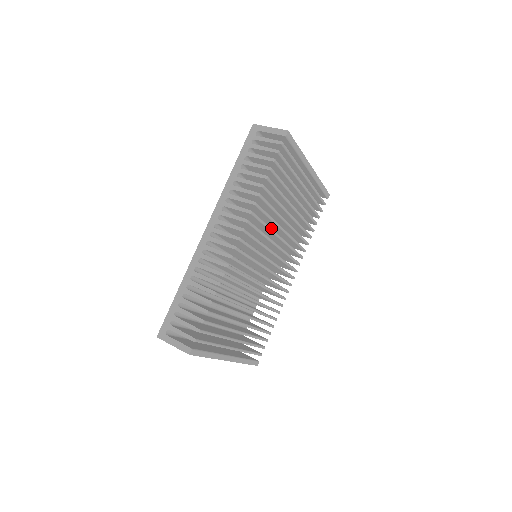
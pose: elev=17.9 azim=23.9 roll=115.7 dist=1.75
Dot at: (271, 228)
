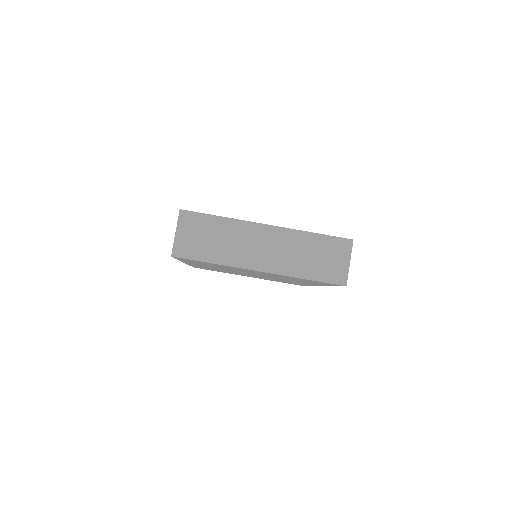
Dot at: occluded
